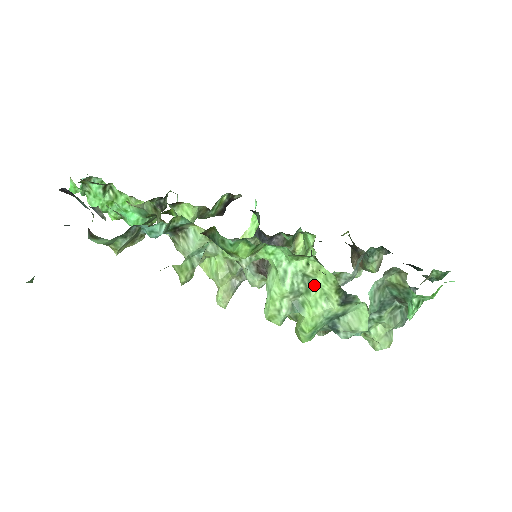
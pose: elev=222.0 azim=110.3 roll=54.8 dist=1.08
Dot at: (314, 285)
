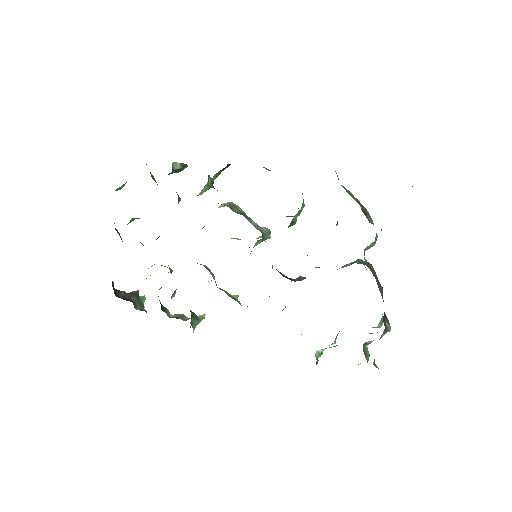
Dot at: occluded
